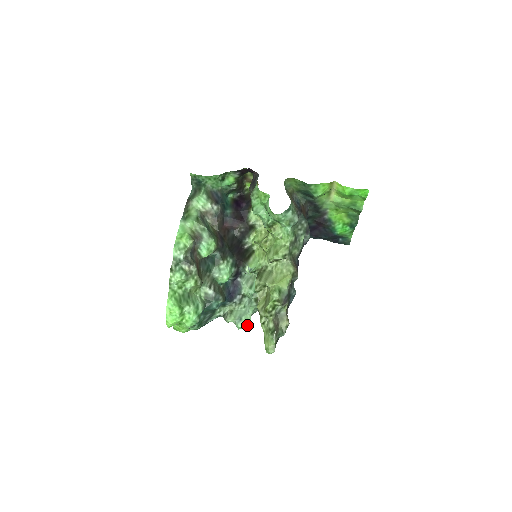
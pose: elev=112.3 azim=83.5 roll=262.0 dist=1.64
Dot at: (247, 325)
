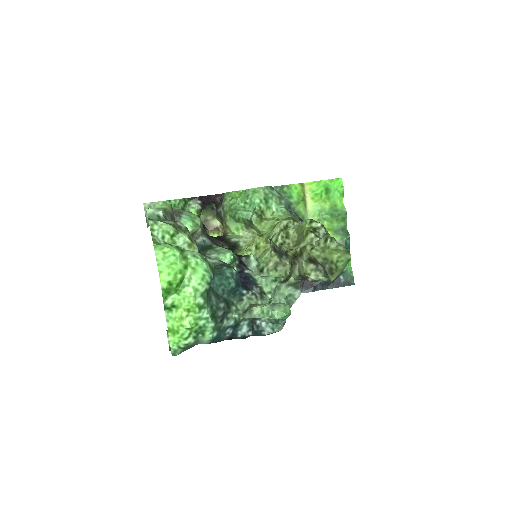
Dot at: (287, 311)
